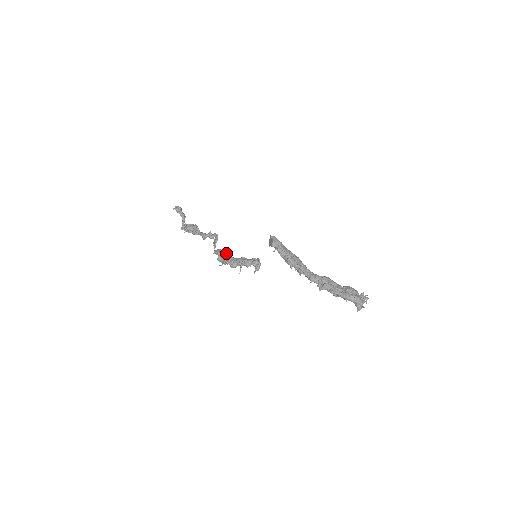
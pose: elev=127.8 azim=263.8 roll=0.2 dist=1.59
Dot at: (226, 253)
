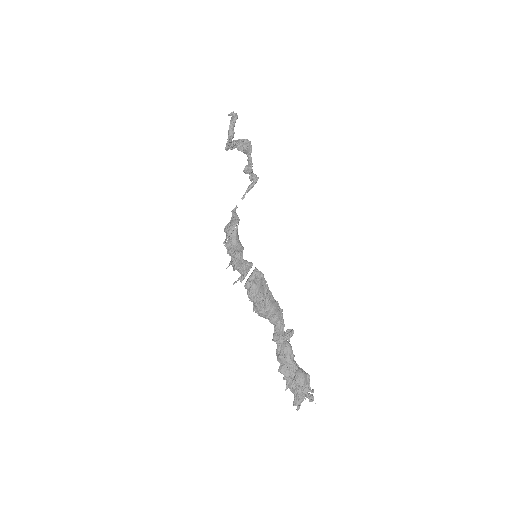
Dot at: (232, 230)
